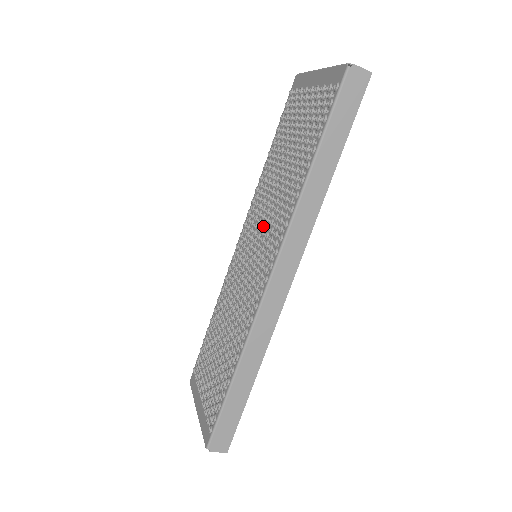
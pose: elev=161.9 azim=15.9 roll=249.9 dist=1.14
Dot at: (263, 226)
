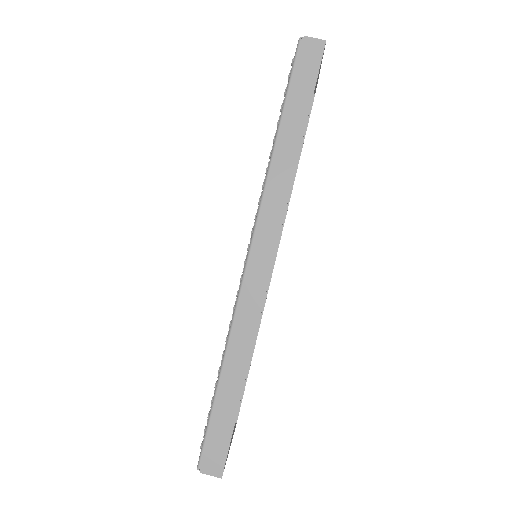
Dot at: occluded
